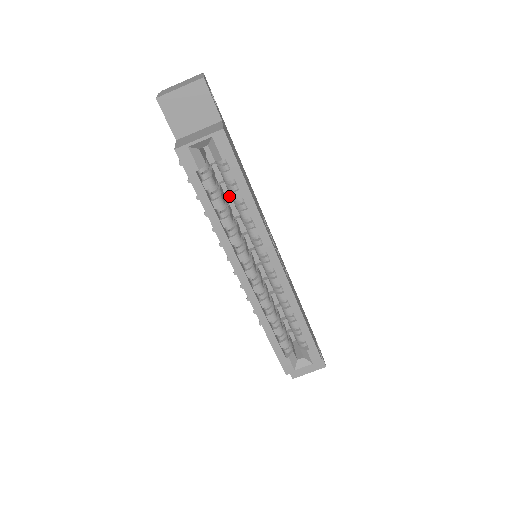
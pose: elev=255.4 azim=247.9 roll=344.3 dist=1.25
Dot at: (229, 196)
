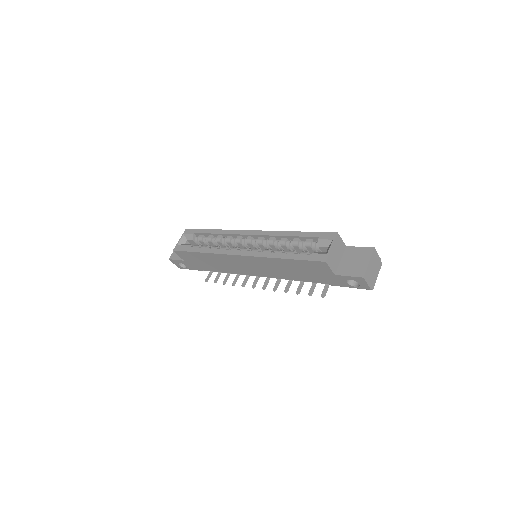
Dot at: occluded
